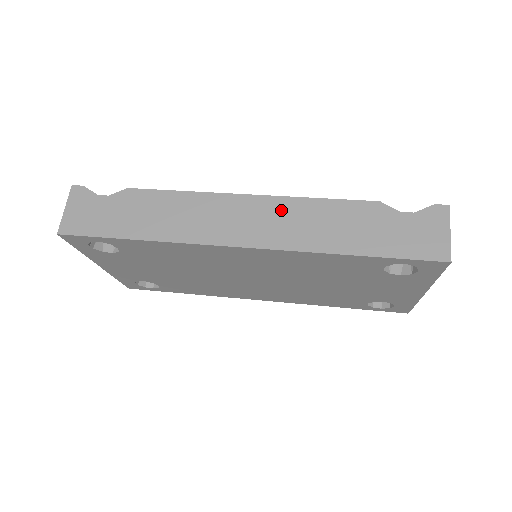
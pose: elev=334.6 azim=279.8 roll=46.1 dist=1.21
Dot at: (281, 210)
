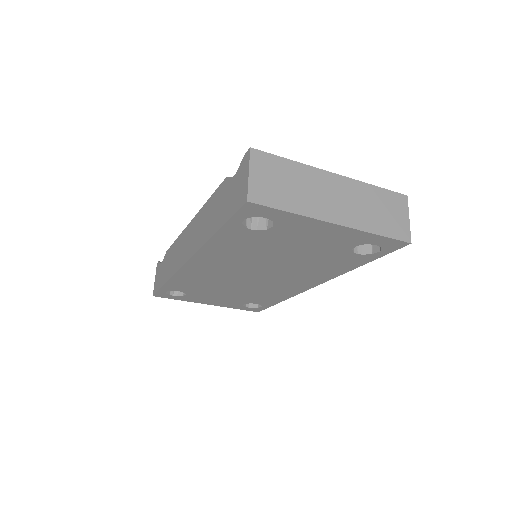
Dot at: (197, 223)
